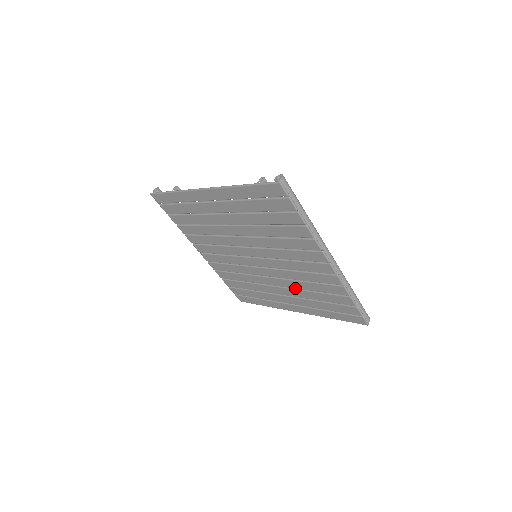
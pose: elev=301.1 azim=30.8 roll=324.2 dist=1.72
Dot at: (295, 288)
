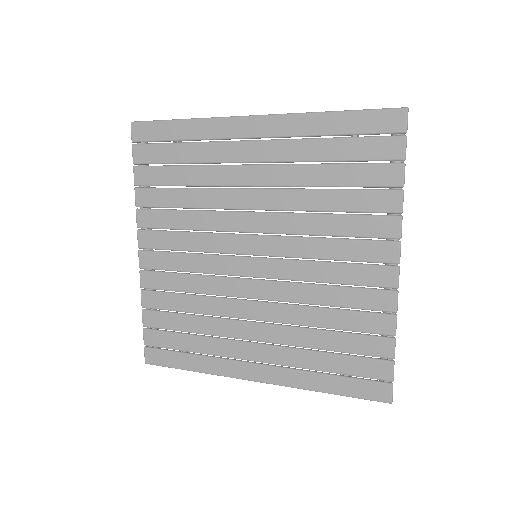
Dot at: occluded
